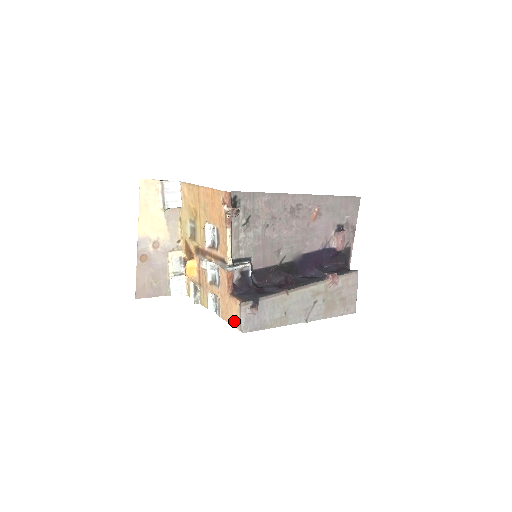
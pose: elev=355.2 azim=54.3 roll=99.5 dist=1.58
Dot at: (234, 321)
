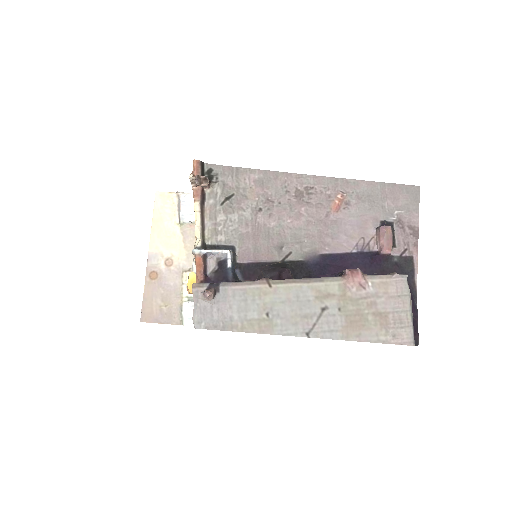
Dot at: occluded
